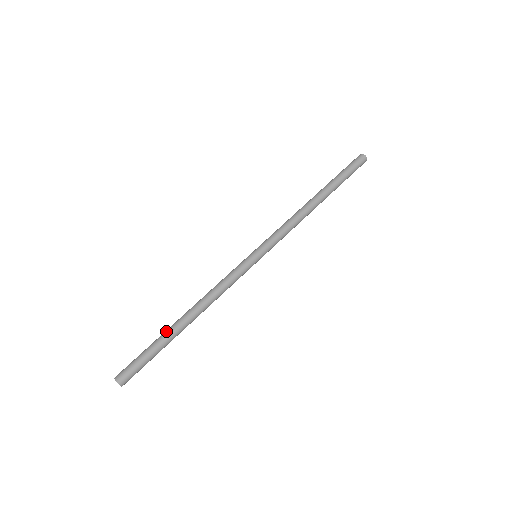
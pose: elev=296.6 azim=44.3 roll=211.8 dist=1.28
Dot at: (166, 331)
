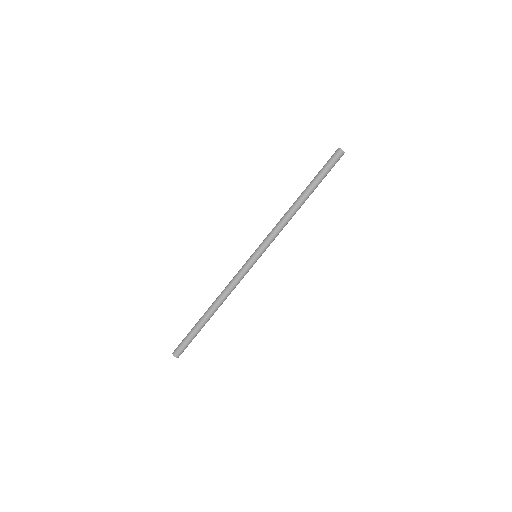
Dot at: (199, 320)
